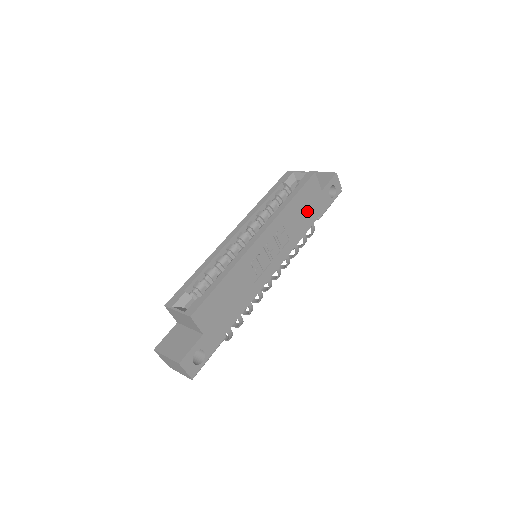
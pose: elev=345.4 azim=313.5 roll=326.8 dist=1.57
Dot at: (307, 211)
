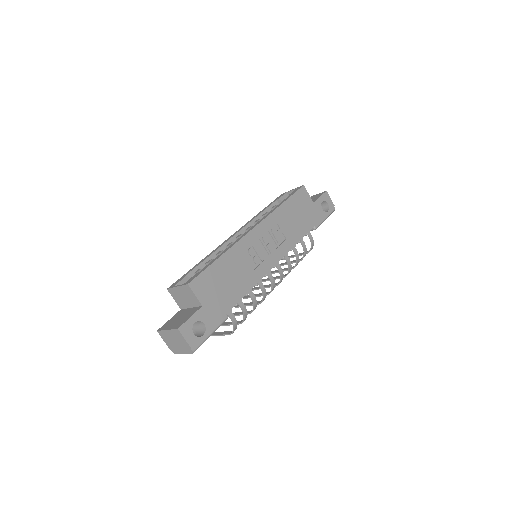
Dot at: (301, 217)
